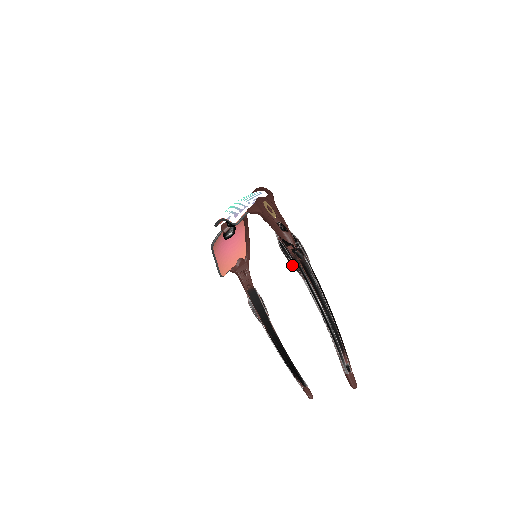
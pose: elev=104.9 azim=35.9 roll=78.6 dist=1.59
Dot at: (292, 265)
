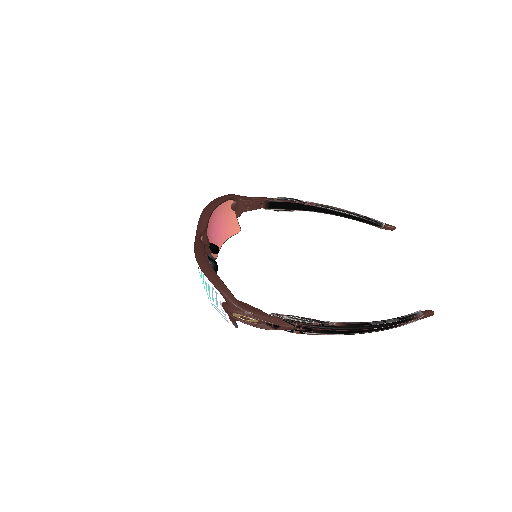
Dot at: occluded
